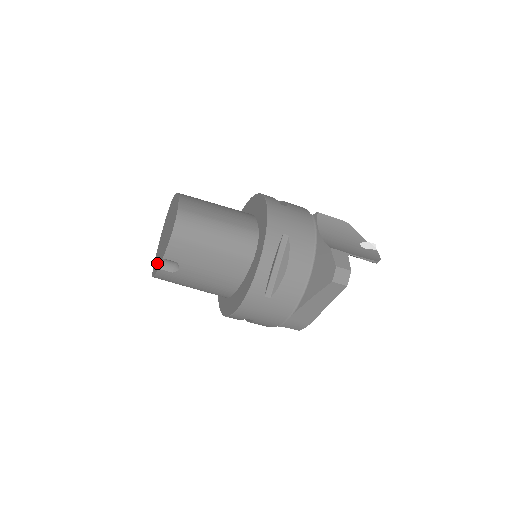
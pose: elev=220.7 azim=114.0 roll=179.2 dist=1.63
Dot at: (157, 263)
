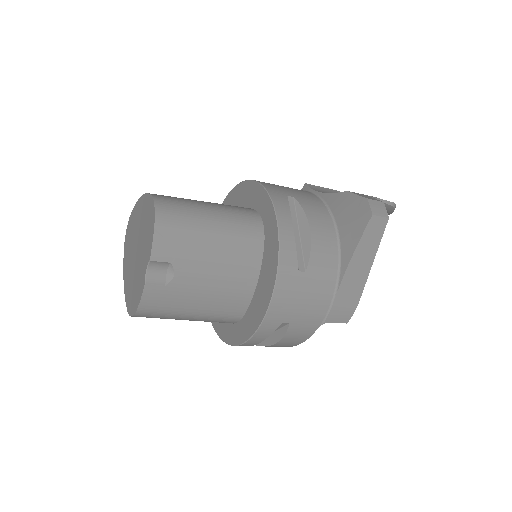
Dot at: (137, 289)
